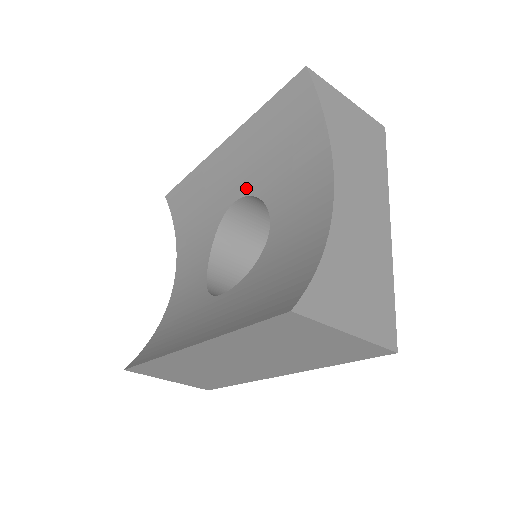
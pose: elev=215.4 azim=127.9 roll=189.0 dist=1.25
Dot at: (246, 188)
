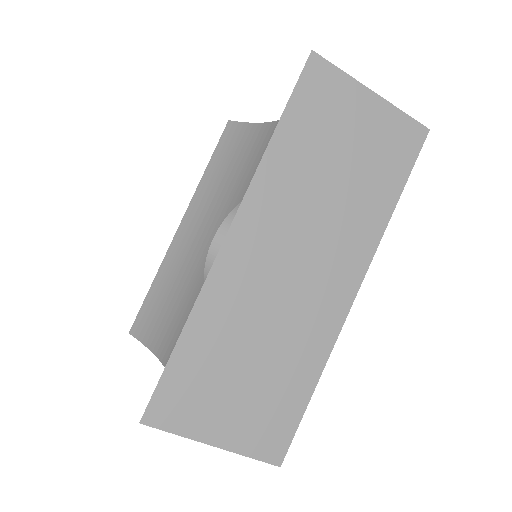
Dot at: (218, 221)
